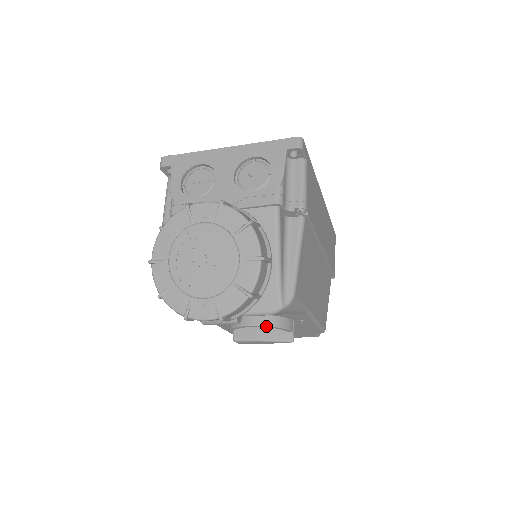
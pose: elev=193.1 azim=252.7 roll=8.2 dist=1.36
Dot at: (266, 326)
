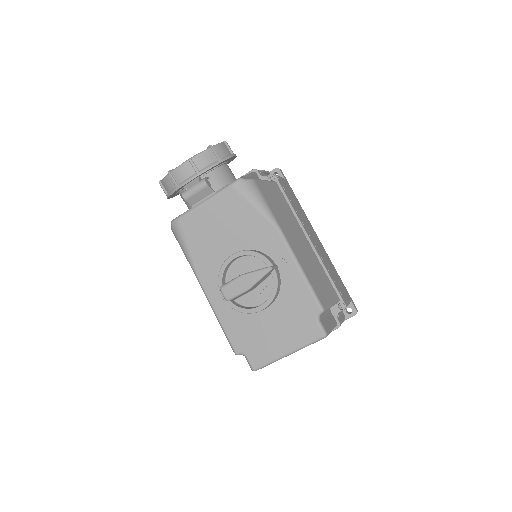
Dot at: (245, 251)
